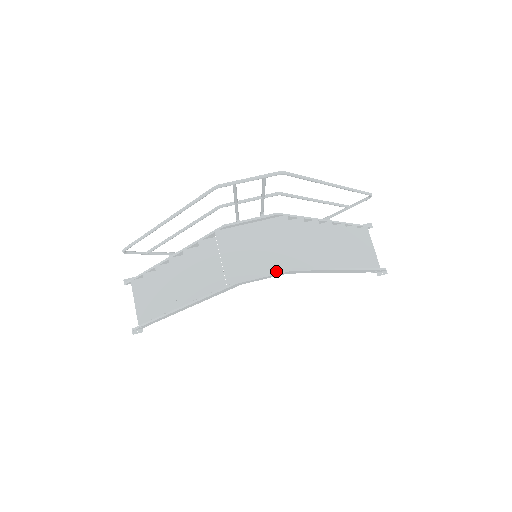
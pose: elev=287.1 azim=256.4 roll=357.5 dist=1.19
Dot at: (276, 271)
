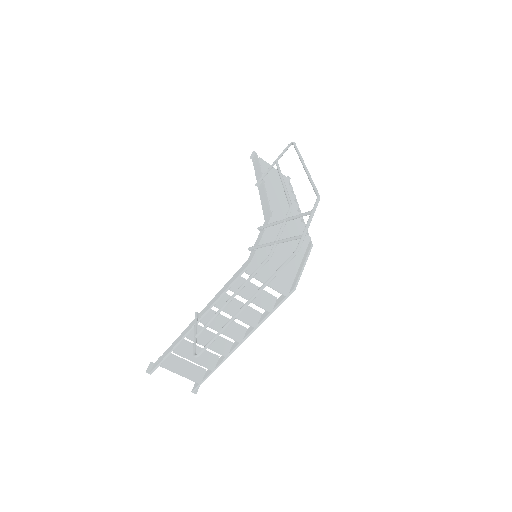
Dot at: (302, 256)
